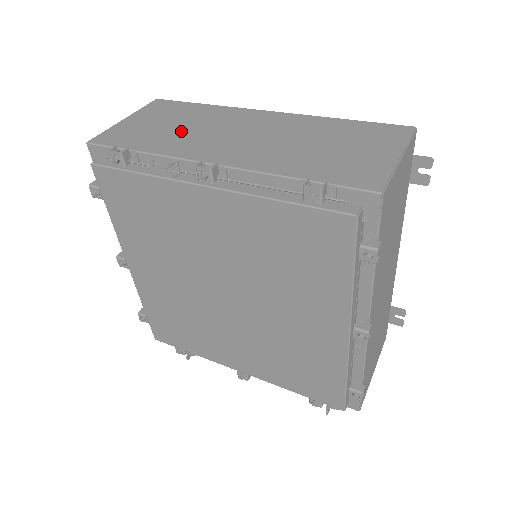
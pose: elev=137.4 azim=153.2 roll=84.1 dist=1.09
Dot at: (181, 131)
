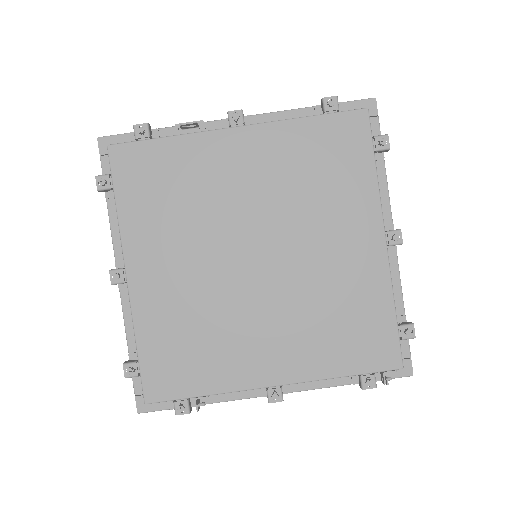
Dot at: occluded
